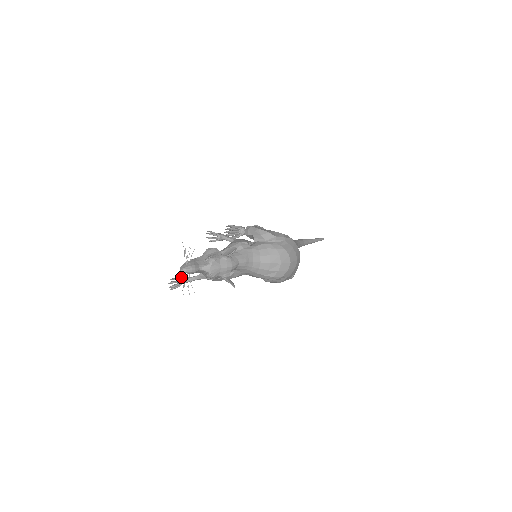
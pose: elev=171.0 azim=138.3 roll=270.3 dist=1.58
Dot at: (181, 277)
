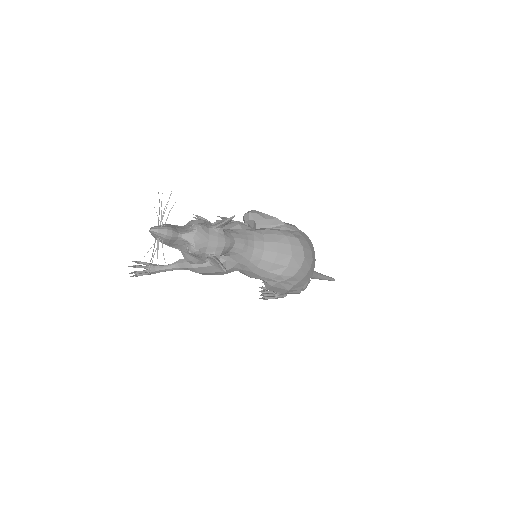
Dot at: (150, 263)
